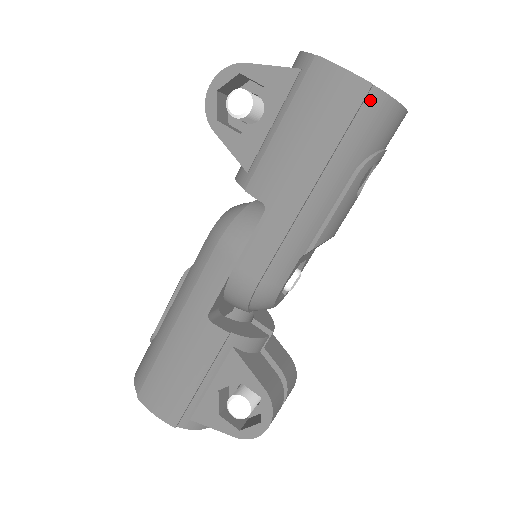
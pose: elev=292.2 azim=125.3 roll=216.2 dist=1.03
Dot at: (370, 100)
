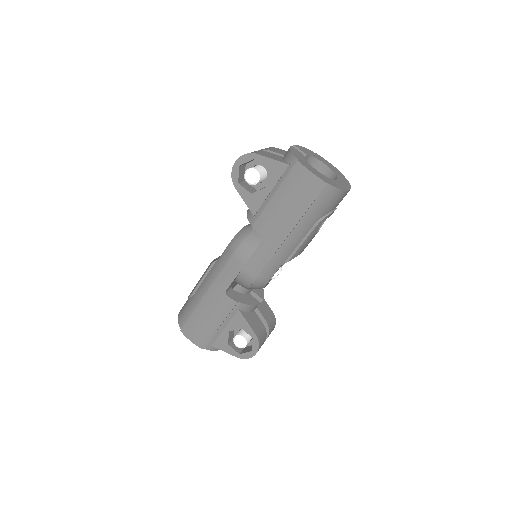
Dot at: (325, 190)
